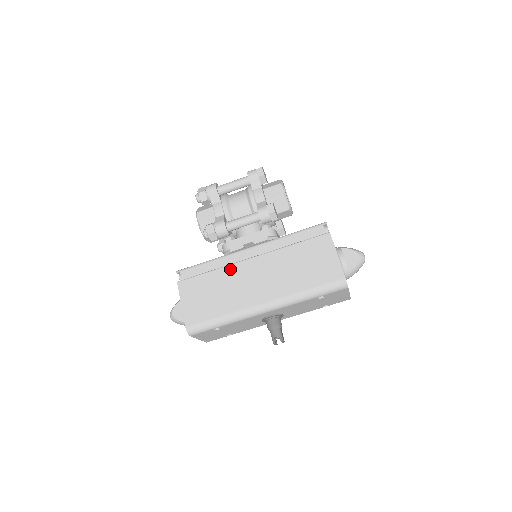
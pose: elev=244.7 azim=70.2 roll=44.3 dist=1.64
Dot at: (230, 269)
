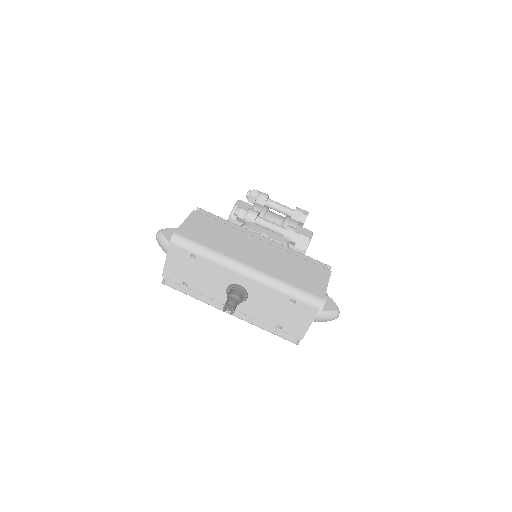
Dot at: (241, 233)
